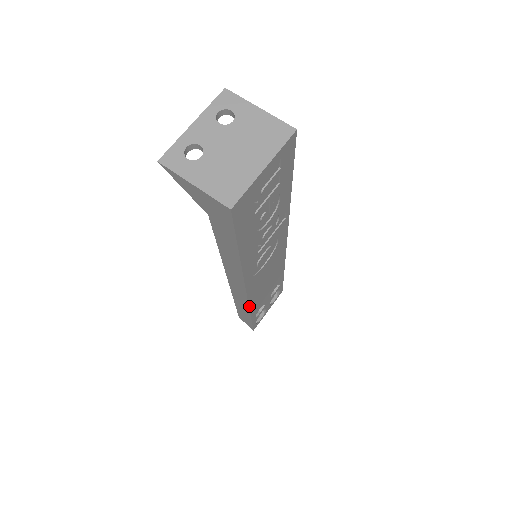
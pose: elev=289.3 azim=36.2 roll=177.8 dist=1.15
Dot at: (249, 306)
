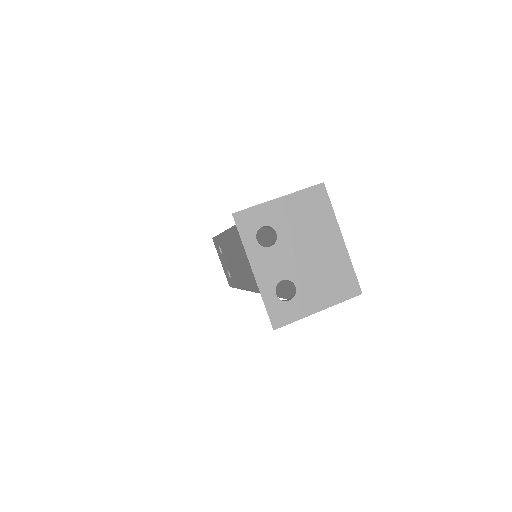
Dot at: occluded
